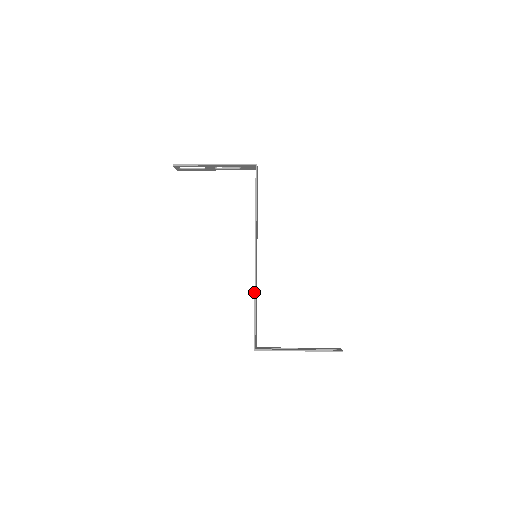
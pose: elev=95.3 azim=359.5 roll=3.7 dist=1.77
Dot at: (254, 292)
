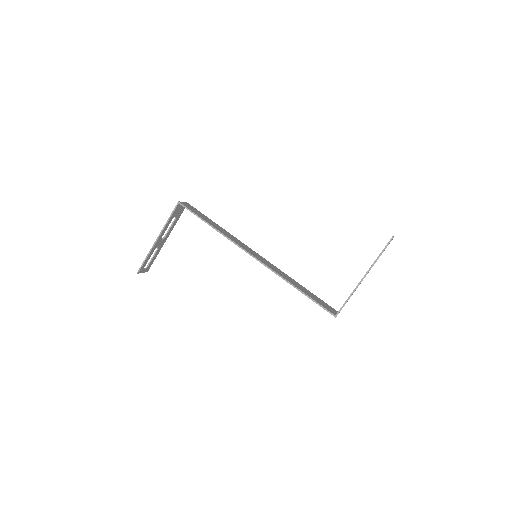
Dot at: occluded
